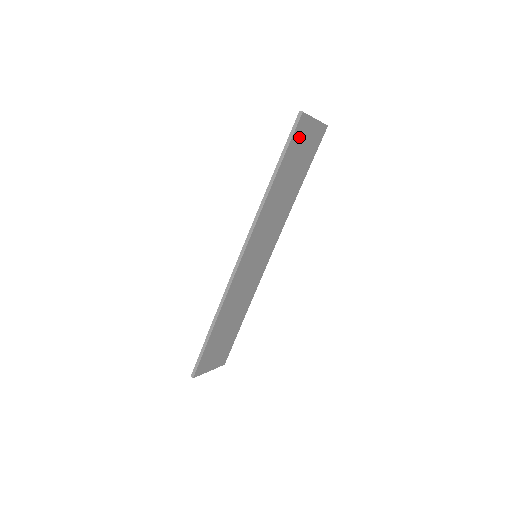
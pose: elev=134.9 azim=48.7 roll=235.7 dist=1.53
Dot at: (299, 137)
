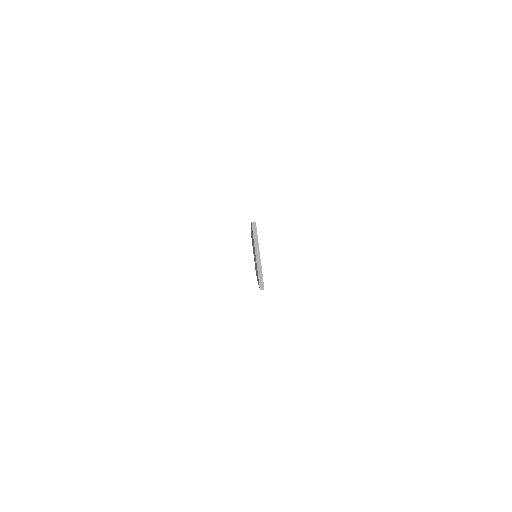
Dot at: occluded
